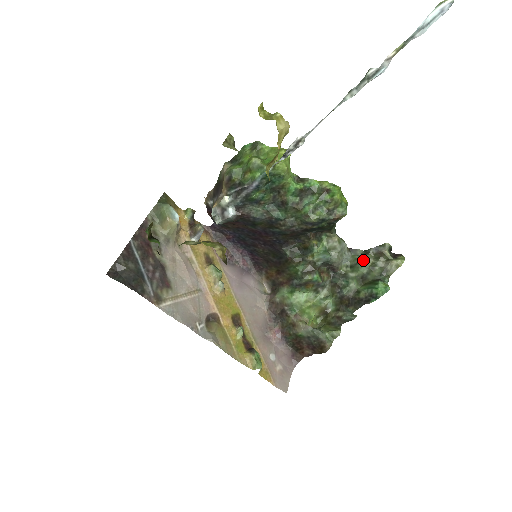
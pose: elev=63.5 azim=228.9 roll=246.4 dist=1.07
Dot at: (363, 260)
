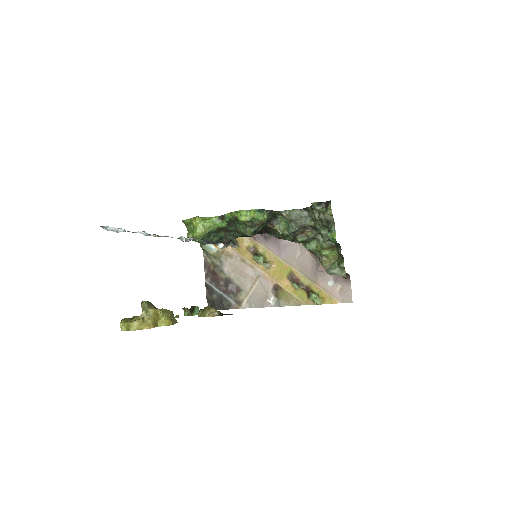
Dot at: (313, 217)
